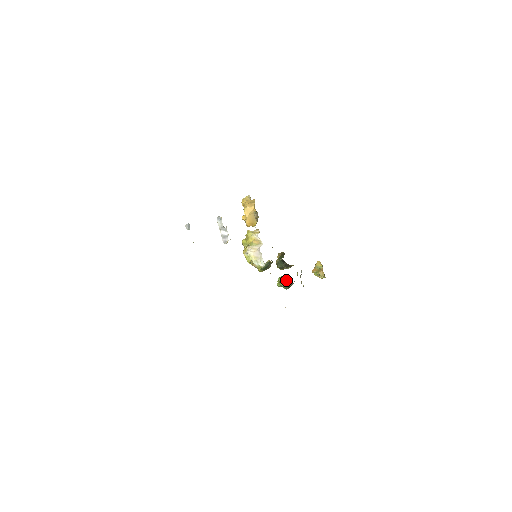
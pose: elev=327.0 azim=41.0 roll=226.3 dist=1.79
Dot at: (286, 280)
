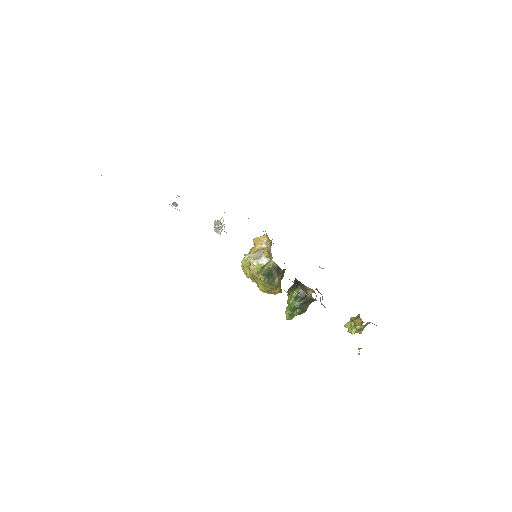
Dot at: (296, 290)
